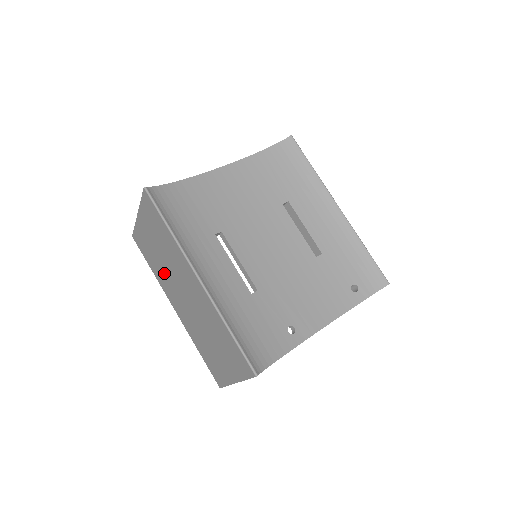
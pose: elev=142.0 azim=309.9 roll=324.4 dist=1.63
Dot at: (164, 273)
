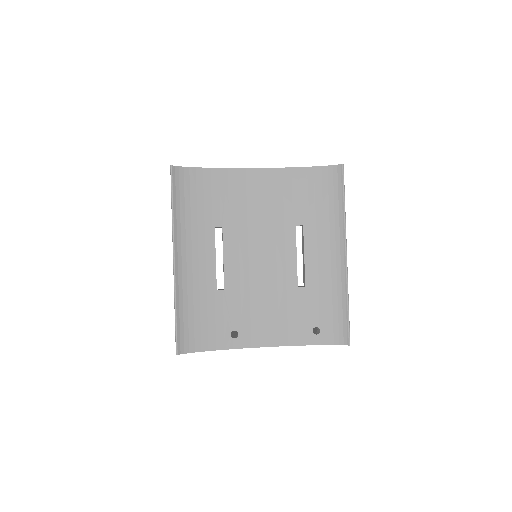
Dot at: occluded
